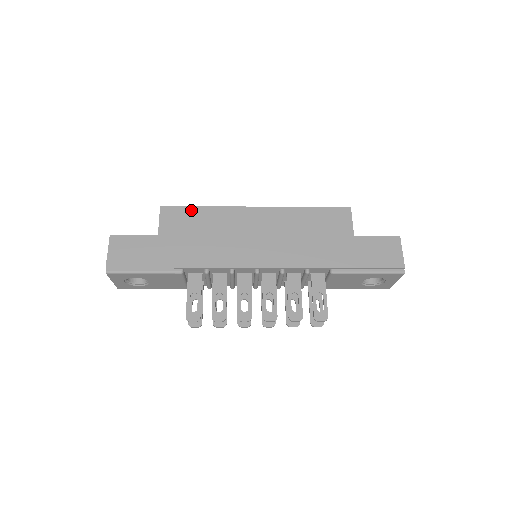
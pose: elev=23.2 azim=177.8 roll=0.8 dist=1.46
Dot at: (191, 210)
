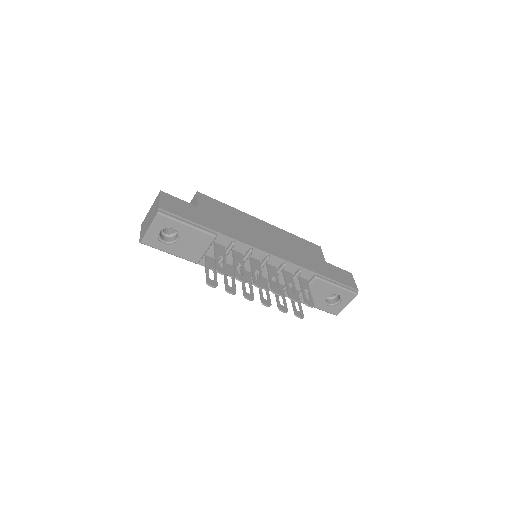
Dot at: (220, 203)
